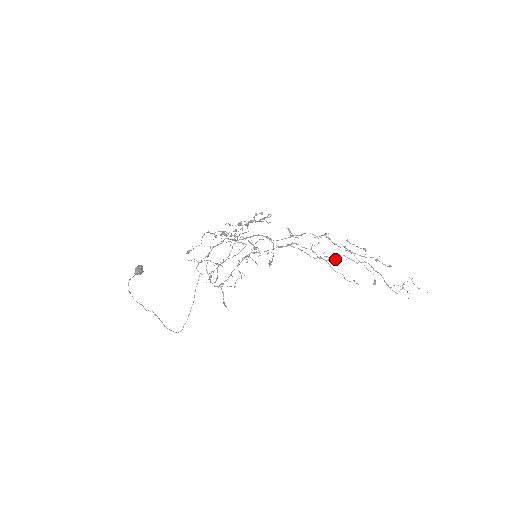
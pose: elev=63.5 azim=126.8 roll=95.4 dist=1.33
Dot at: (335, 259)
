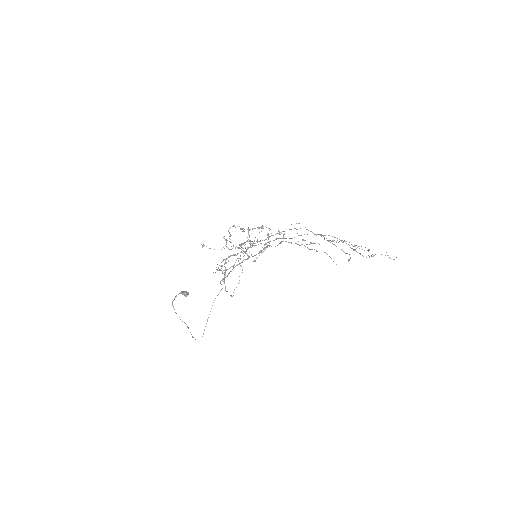
Dot at: (311, 242)
